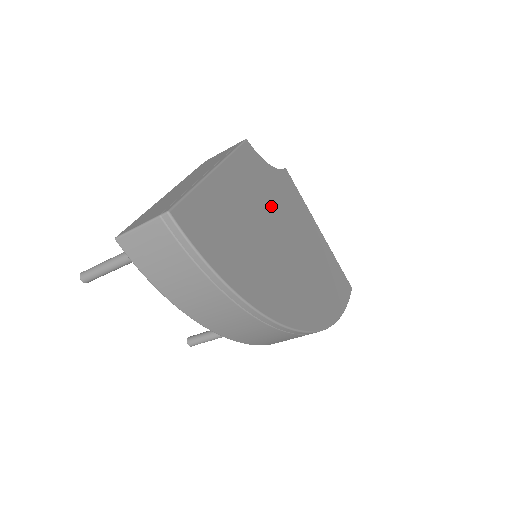
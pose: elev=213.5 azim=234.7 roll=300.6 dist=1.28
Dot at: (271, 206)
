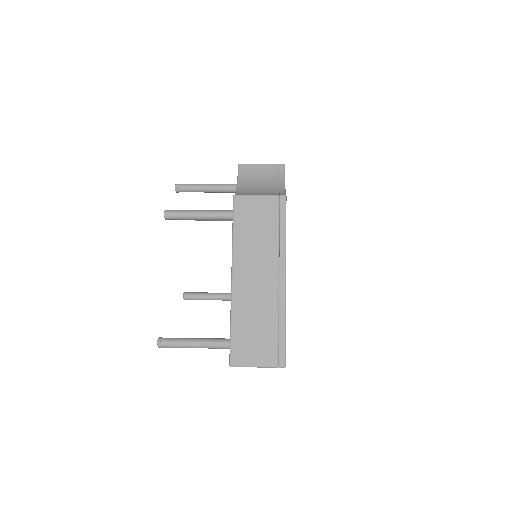
Dot at: occluded
